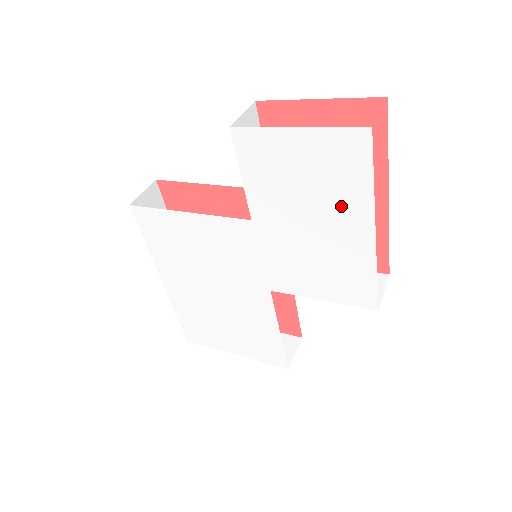
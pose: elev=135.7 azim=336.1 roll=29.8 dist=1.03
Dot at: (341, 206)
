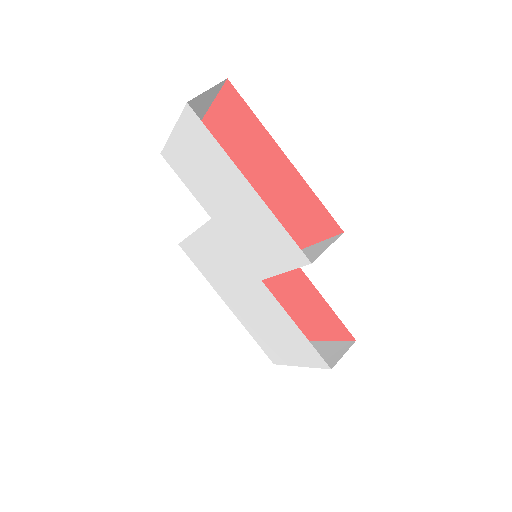
Dot at: (224, 174)
